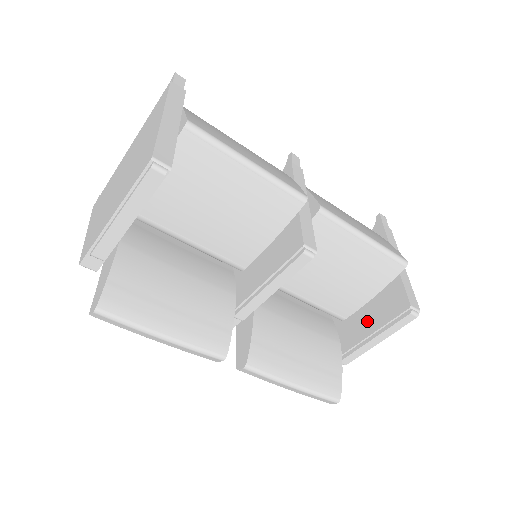
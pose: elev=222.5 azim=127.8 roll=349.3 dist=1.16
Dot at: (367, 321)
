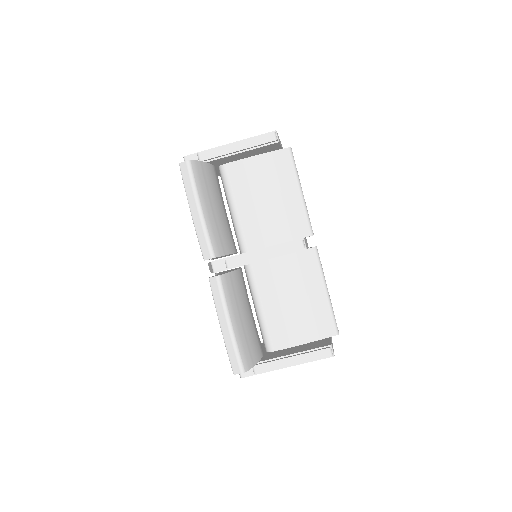
Dot at: (292, 350)
